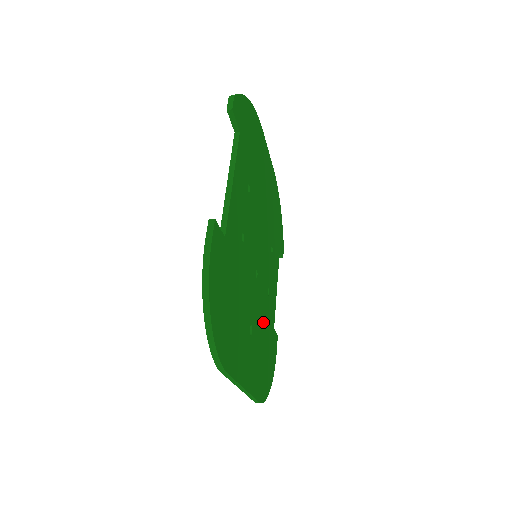
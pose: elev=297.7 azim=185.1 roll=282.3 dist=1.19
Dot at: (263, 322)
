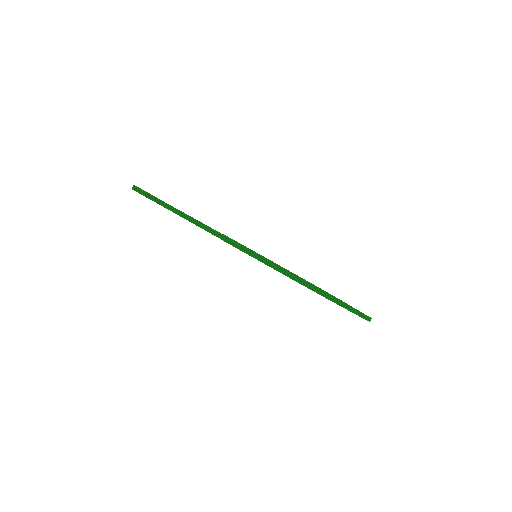
Dot at: occluded
